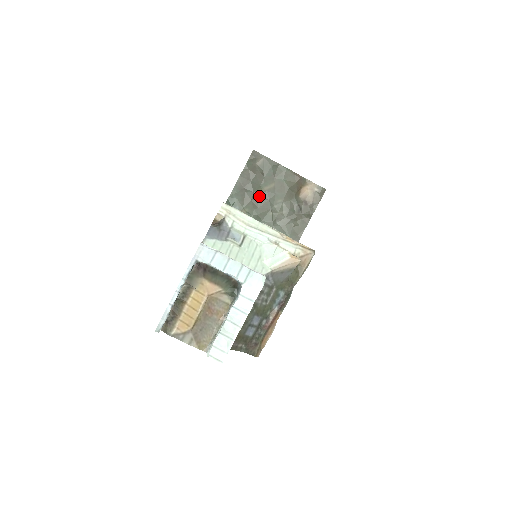
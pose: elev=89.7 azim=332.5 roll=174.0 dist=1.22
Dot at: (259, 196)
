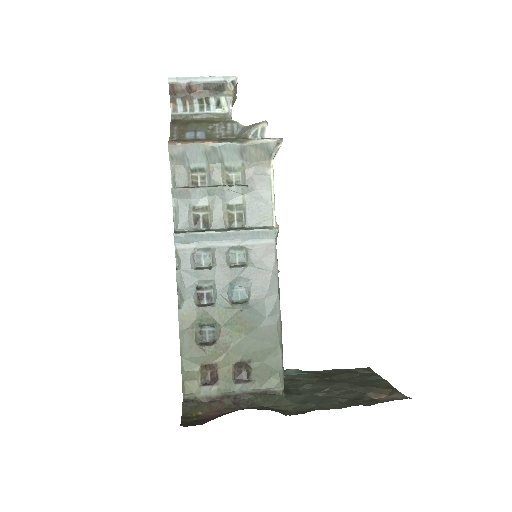
Dot at: (332, 380)
